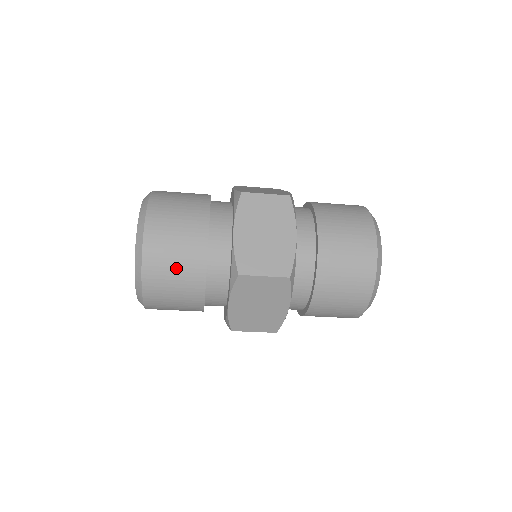
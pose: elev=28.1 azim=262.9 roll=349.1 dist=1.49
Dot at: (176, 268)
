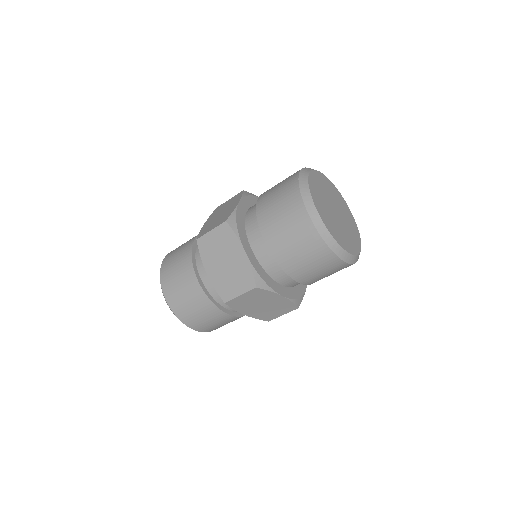
Dot at: (197, 311)
